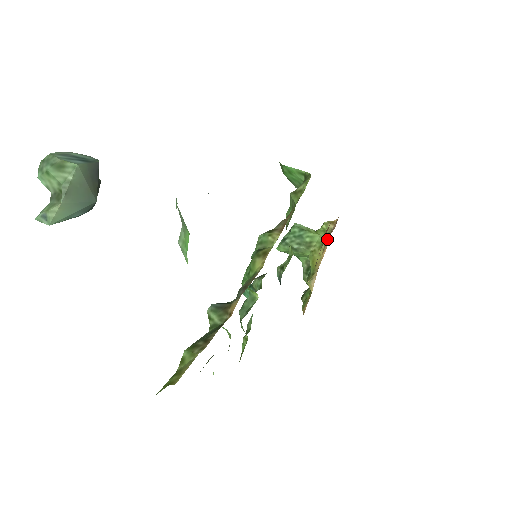
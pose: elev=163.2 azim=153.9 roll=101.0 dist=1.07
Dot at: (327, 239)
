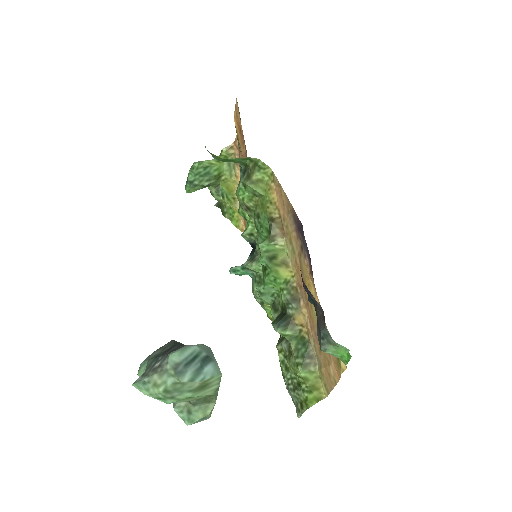
Dot at: (234, 165)
